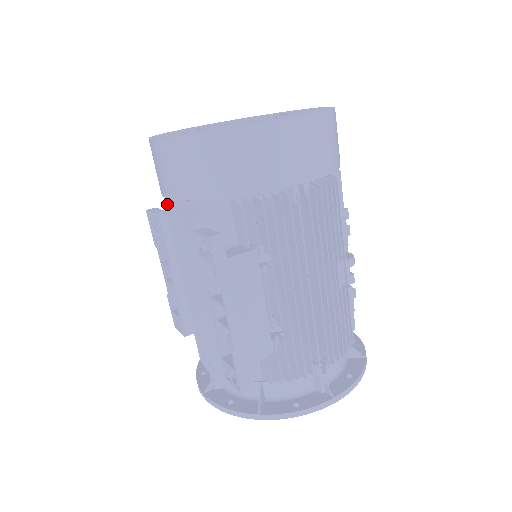
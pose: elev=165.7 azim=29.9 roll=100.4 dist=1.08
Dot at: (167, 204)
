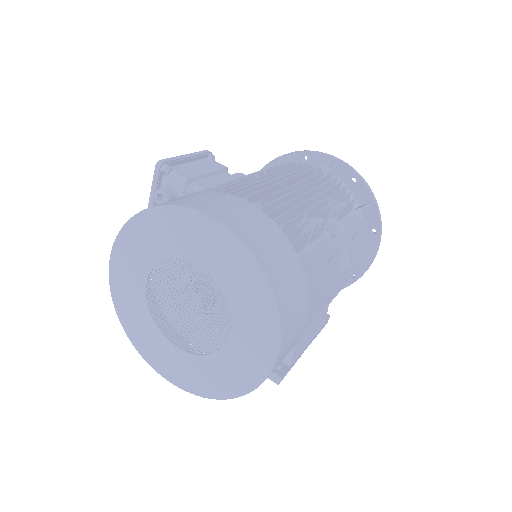
Dot at: occluded
